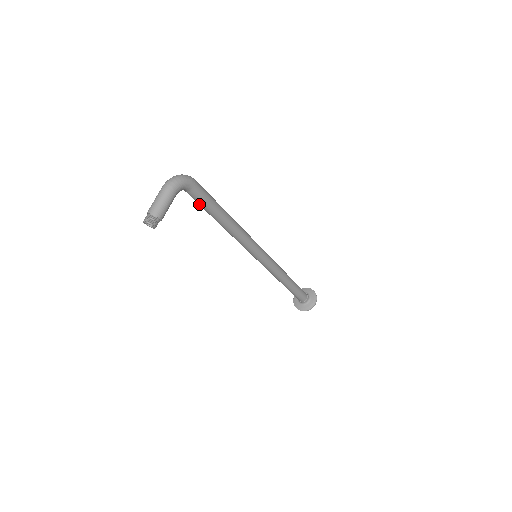
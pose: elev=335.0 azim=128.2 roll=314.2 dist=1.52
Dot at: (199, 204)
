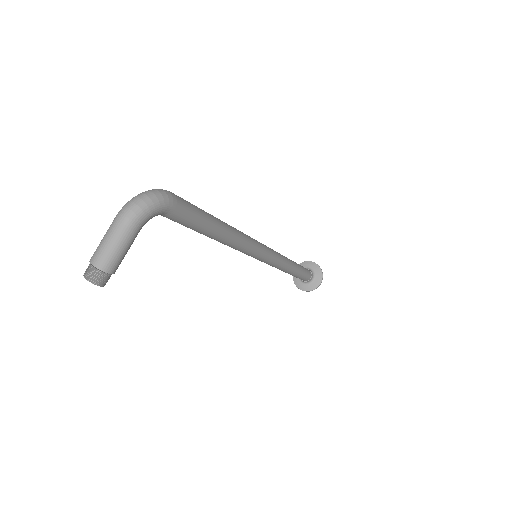
Dot at: (179, 223)
